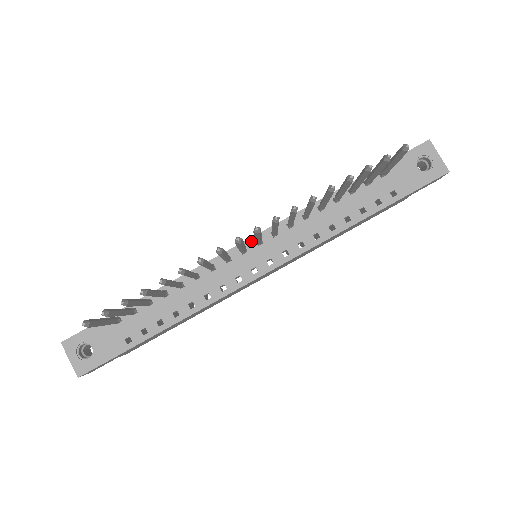
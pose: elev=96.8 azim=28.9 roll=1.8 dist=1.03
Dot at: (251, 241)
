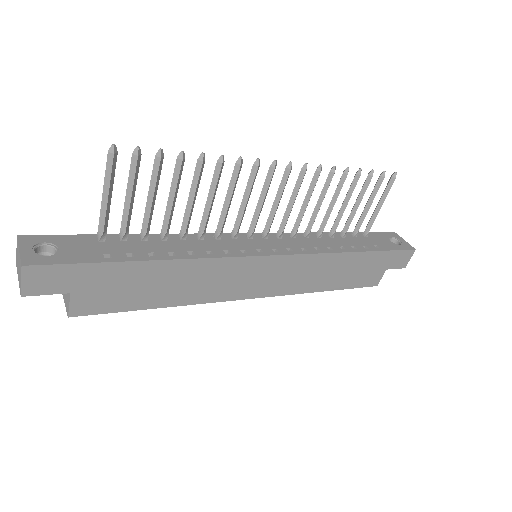
Dot at: (257, 235)
